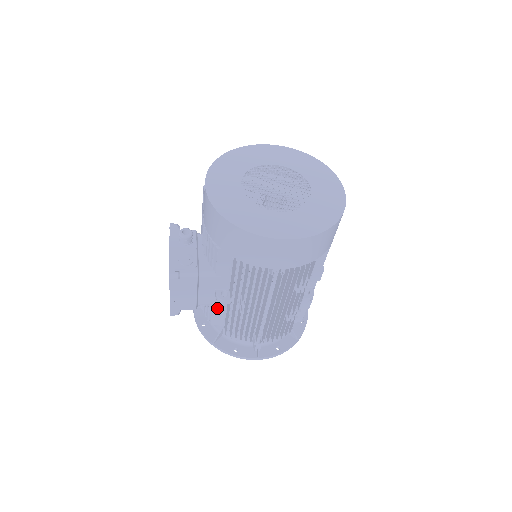
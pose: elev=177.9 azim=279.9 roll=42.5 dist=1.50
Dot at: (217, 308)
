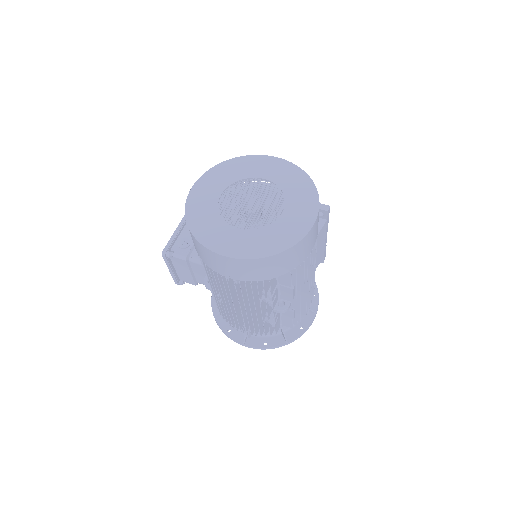
Dot at: occluded
